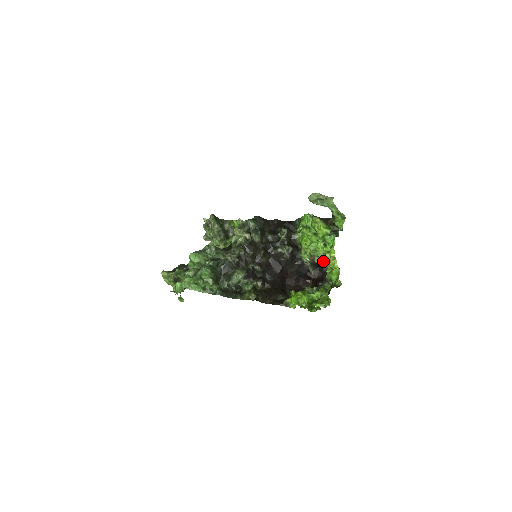
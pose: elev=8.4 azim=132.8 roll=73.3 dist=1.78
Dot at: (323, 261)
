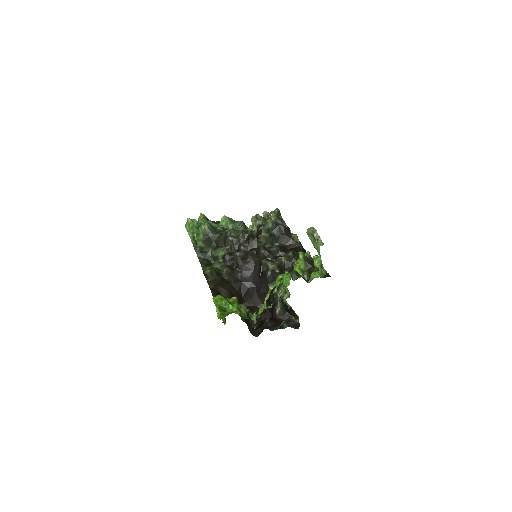
Dot at: (291, 307)
